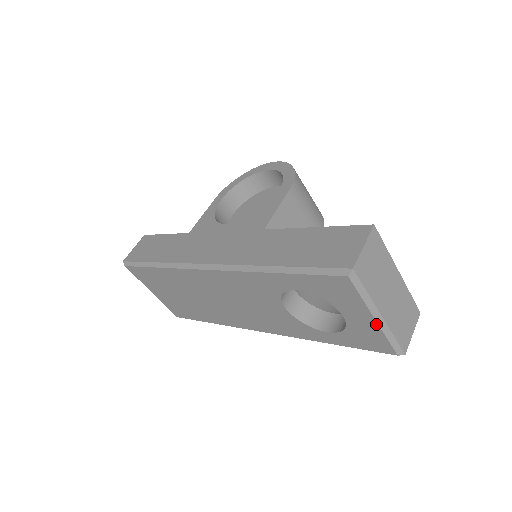
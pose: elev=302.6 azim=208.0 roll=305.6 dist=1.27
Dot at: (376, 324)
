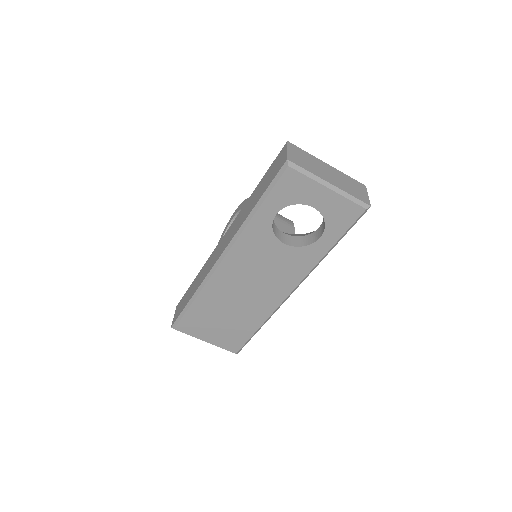
Dot at: (333, 192)
